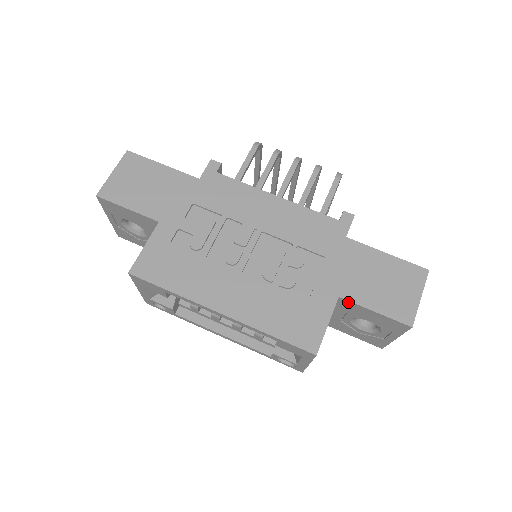
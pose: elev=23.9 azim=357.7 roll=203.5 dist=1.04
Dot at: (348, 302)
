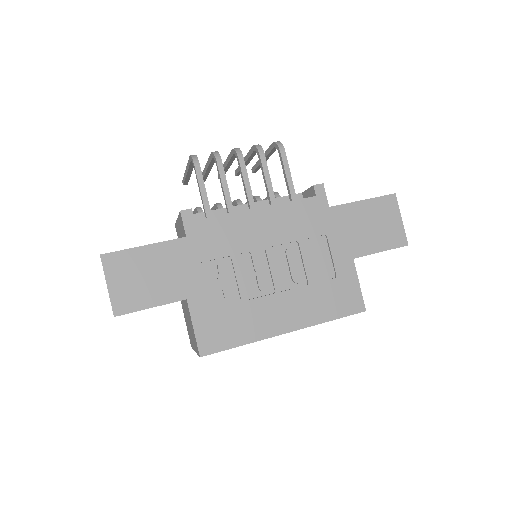
Dot at: occluded
